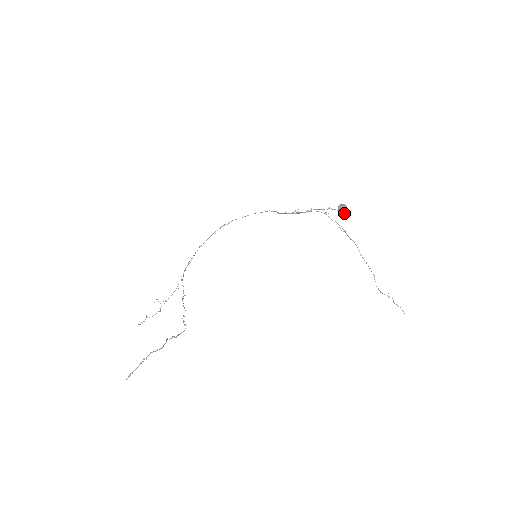
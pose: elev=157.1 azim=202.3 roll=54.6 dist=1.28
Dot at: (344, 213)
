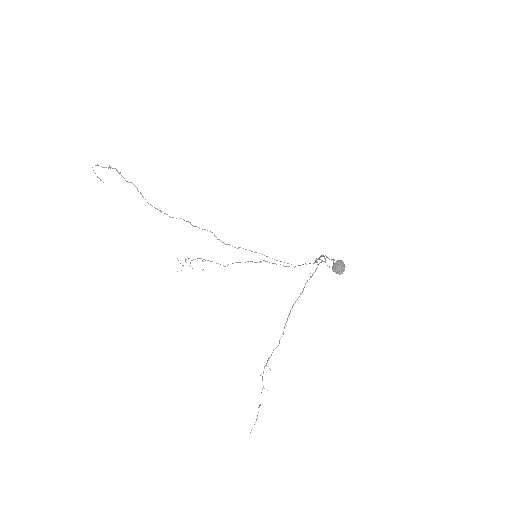
Dot at: (334, 269)
